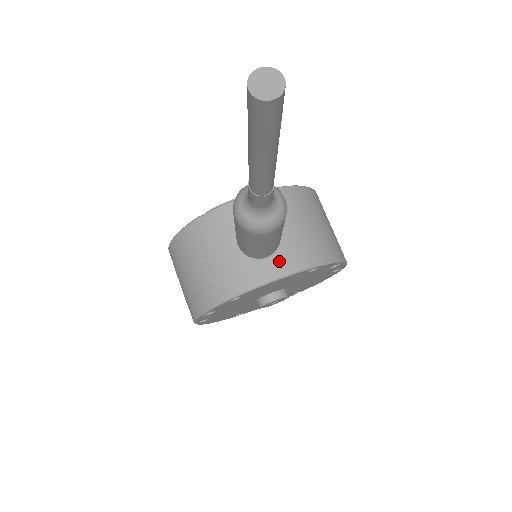
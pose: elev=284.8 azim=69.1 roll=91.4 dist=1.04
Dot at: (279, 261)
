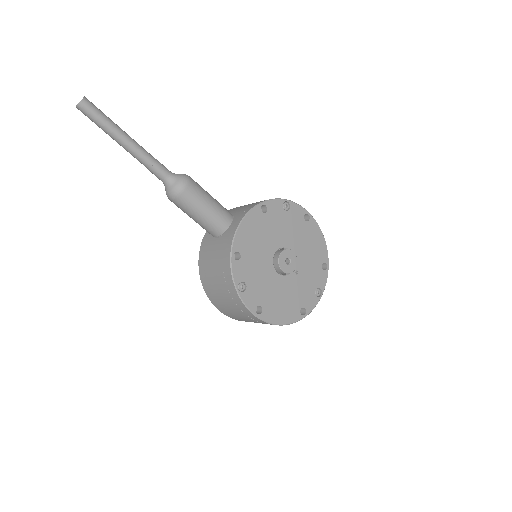
Dot at: (237, 218)
